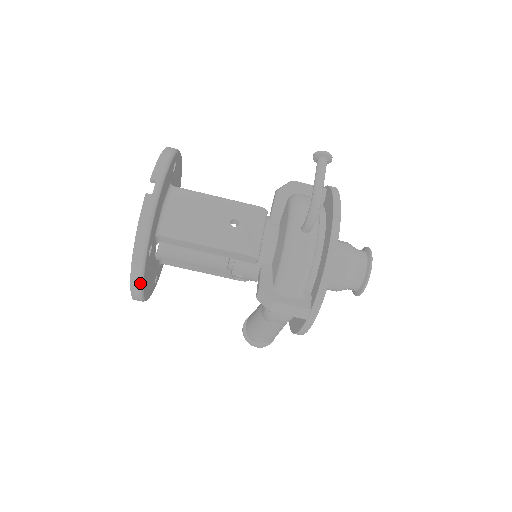
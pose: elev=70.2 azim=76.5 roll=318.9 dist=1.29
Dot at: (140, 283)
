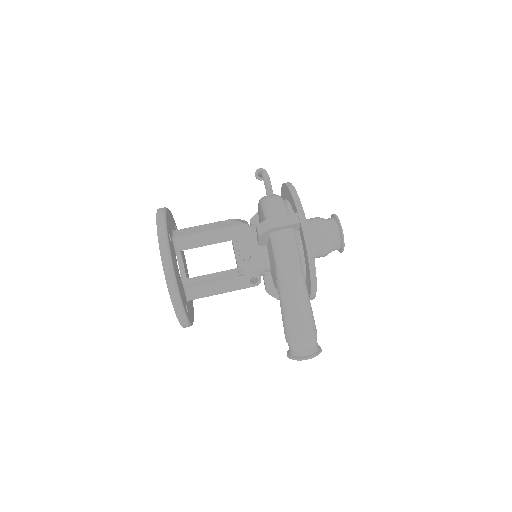
Dot at: (168, 253)
